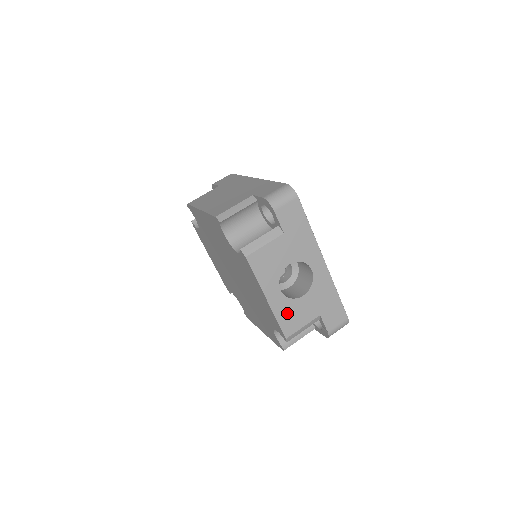
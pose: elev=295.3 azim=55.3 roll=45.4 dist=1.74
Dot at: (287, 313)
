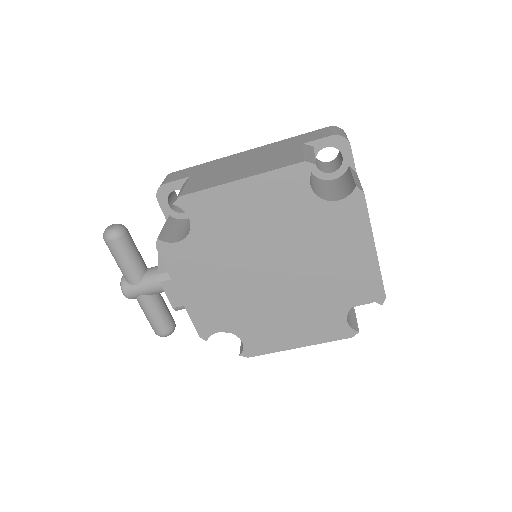
Dot at: occluded
